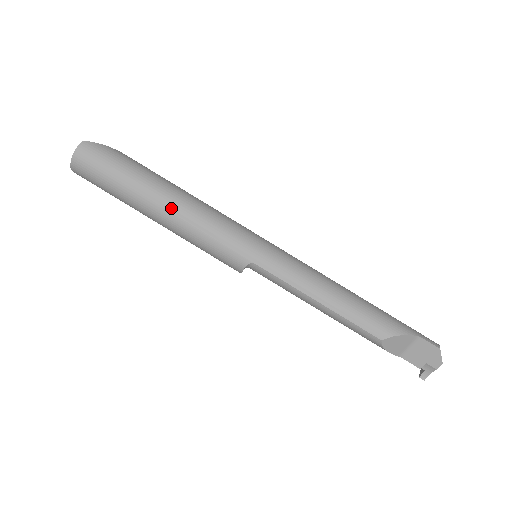
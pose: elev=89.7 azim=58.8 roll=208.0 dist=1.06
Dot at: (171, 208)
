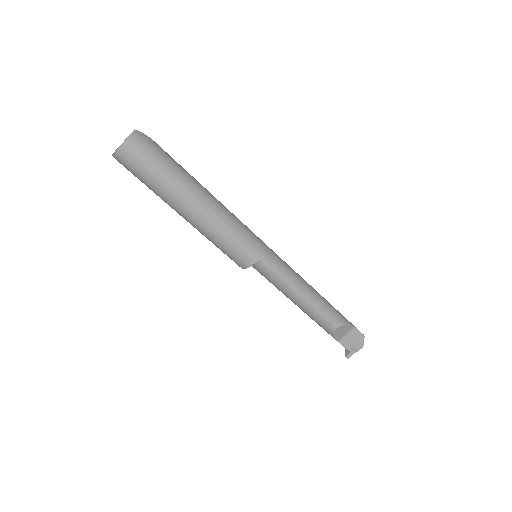
Dot at: (205, 206)
